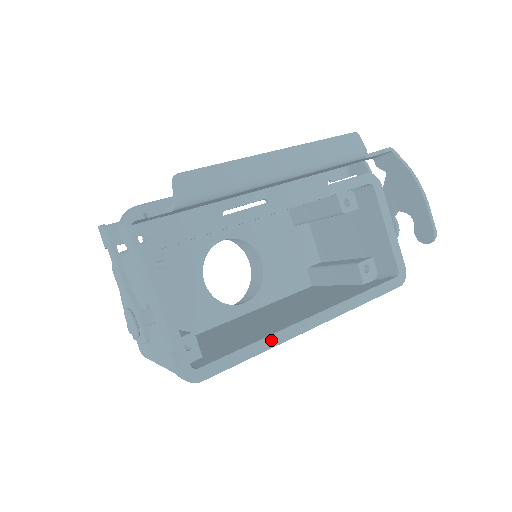
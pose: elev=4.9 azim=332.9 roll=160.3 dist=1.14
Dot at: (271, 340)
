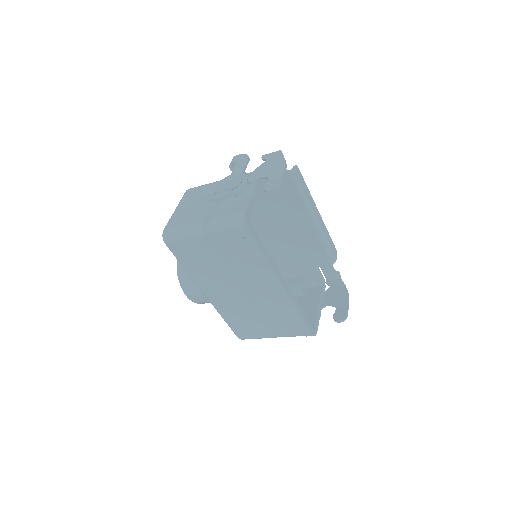
Dot at: (272, 262)
